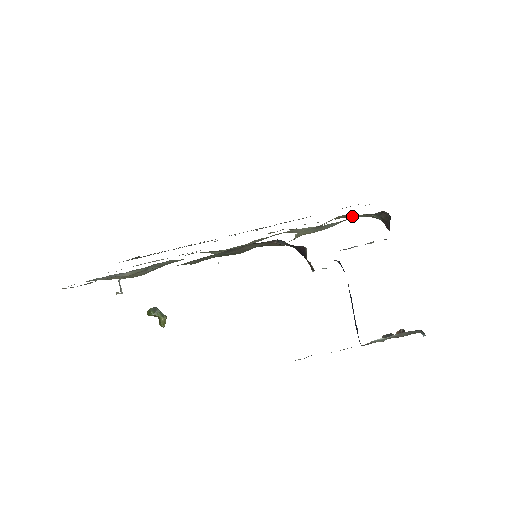
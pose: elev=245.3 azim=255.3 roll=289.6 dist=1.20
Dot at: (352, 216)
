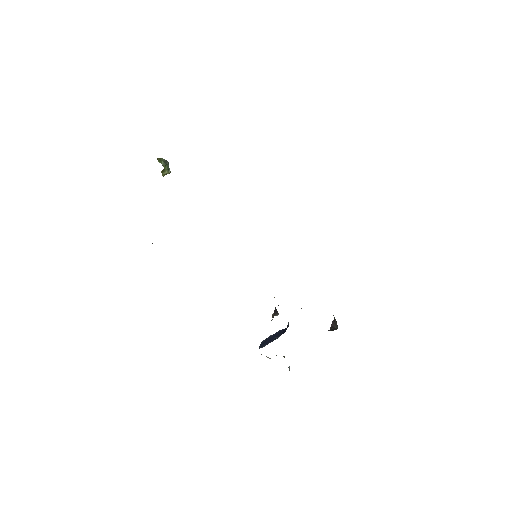
Dot at: occluded
